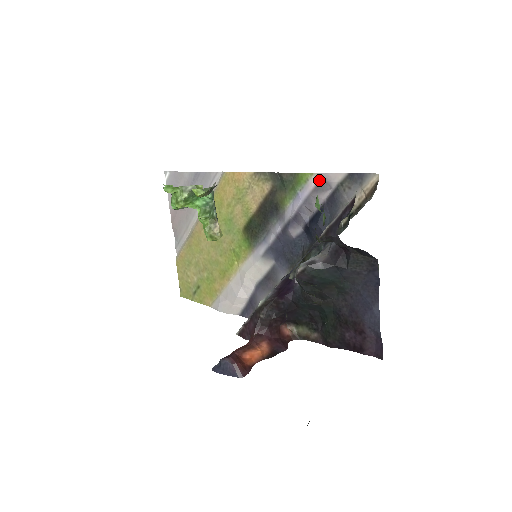
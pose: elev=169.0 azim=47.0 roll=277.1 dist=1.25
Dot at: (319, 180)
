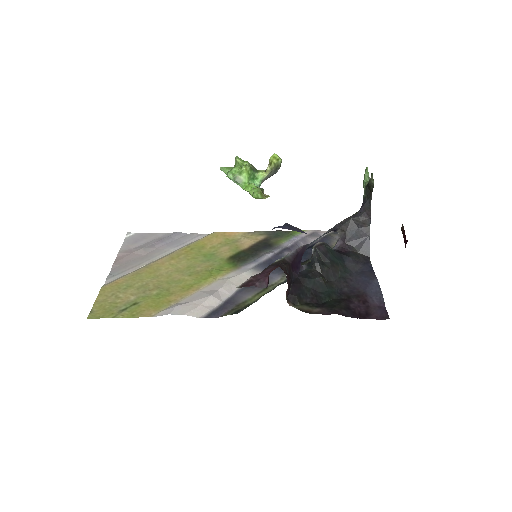
Dot at: (312, 232)
